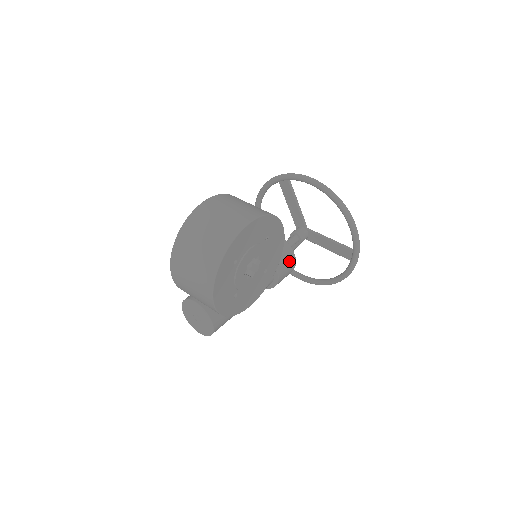
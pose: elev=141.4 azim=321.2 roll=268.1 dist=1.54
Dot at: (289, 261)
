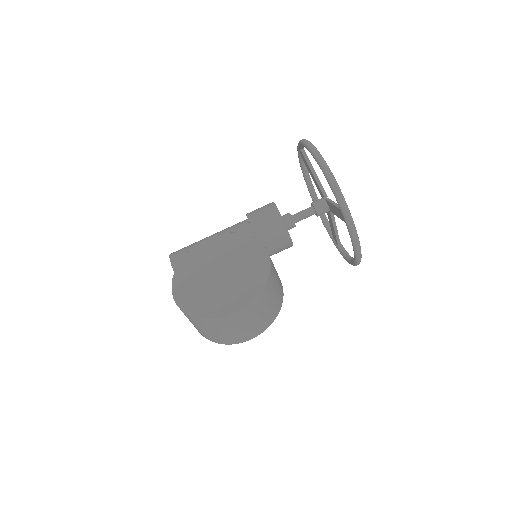
Dot at: occluded
